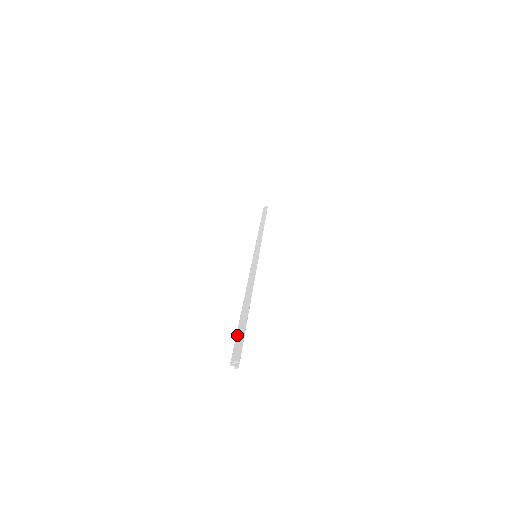
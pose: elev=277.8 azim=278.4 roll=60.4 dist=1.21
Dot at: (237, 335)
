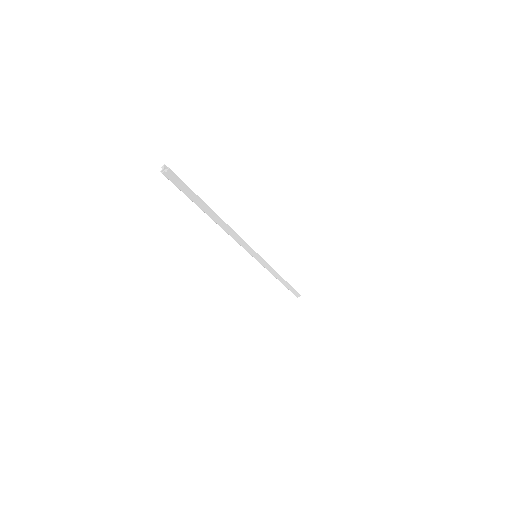
Dot at: (183, 192)
